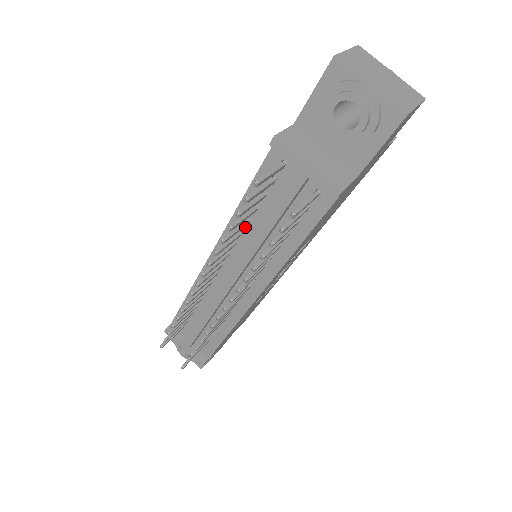
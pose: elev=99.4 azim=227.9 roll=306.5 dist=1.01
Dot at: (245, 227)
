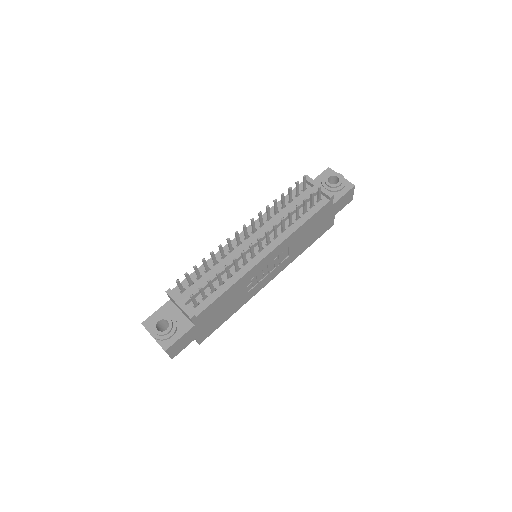
Dot at: (274, 216)
